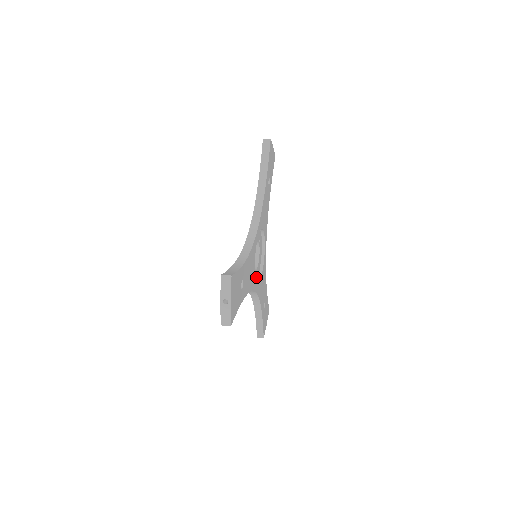
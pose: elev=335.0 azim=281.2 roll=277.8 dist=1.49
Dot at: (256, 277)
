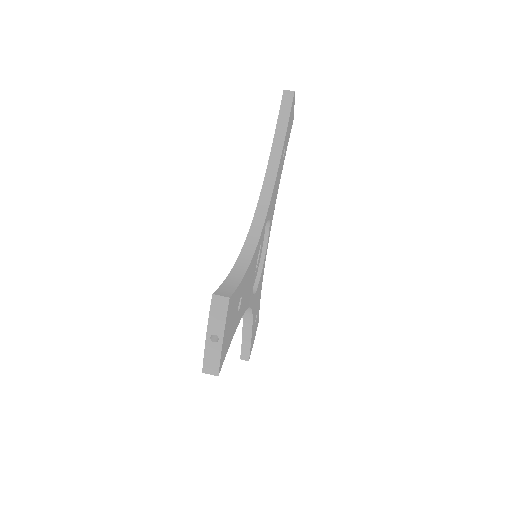
Dot at: occluded
